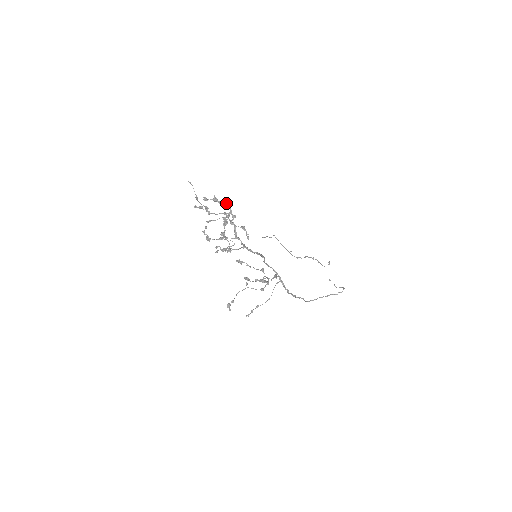
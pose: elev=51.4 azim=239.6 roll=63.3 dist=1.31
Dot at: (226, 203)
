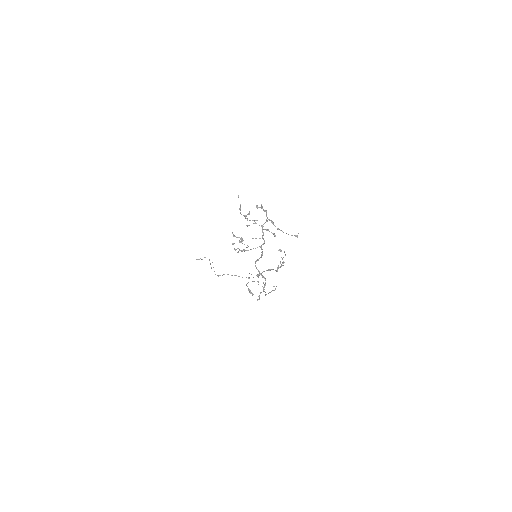
Dot at: (266, 211)
